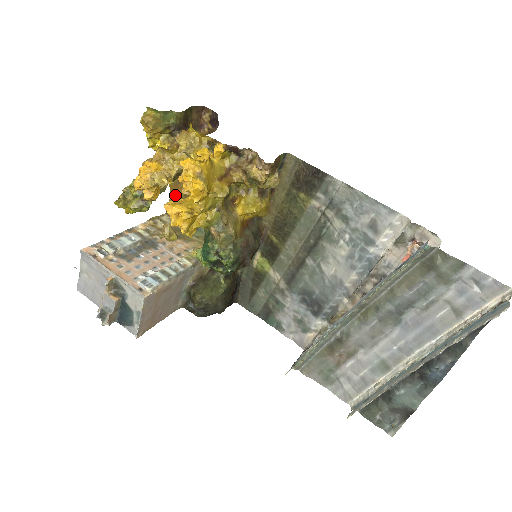
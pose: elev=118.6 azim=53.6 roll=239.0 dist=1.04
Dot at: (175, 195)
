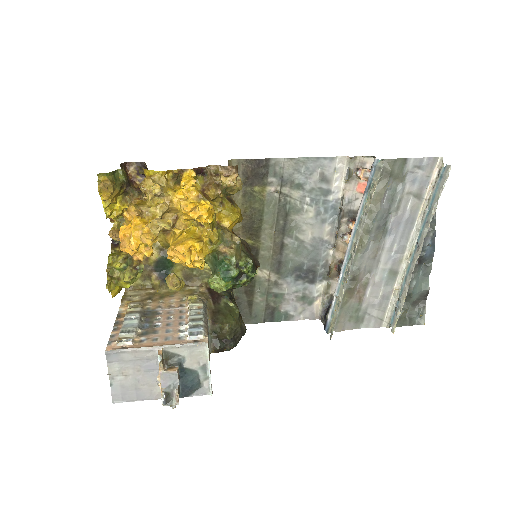
Dot at: occluded
